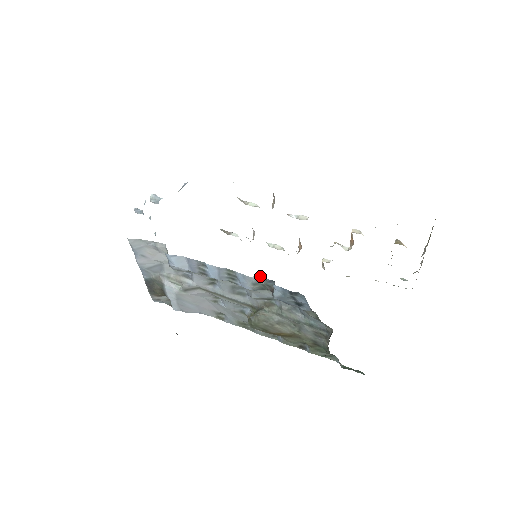
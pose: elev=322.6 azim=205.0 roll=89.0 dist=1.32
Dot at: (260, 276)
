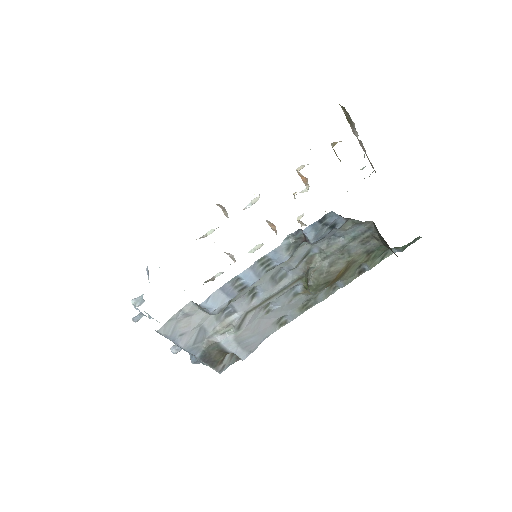
Dot at: (286, 238)
